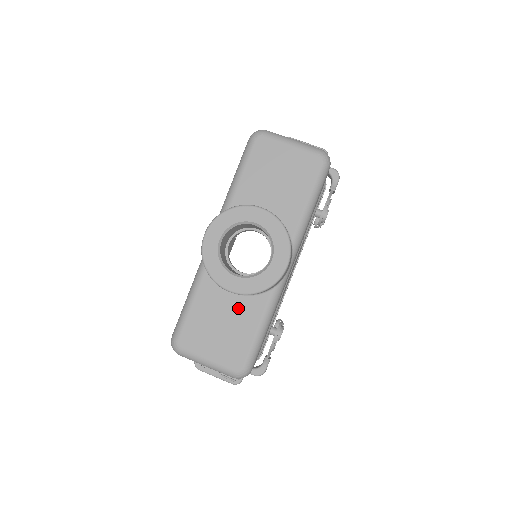
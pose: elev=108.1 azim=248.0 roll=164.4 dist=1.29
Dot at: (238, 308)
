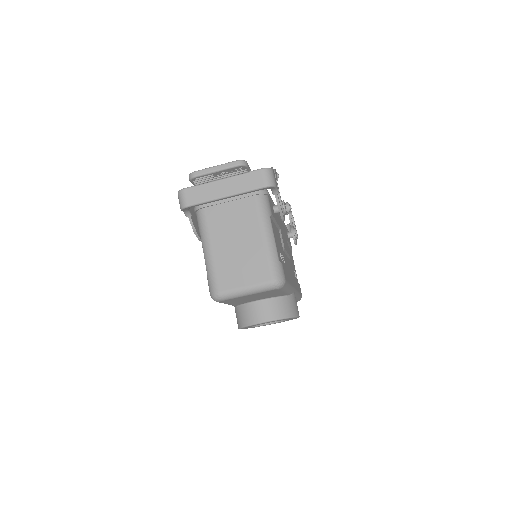
Dot at: occluded
